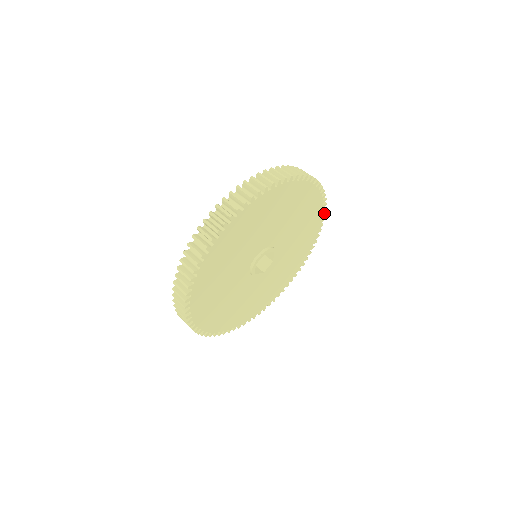
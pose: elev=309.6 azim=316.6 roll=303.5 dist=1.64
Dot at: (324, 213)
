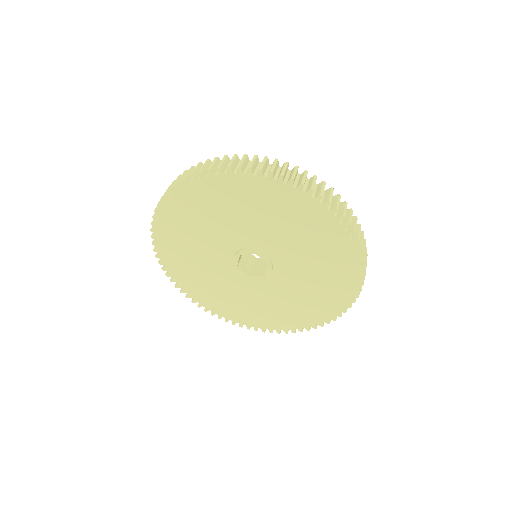
Dot at: (325, 202)
